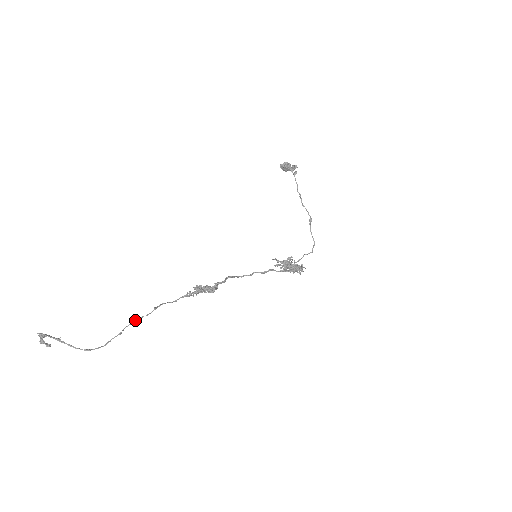
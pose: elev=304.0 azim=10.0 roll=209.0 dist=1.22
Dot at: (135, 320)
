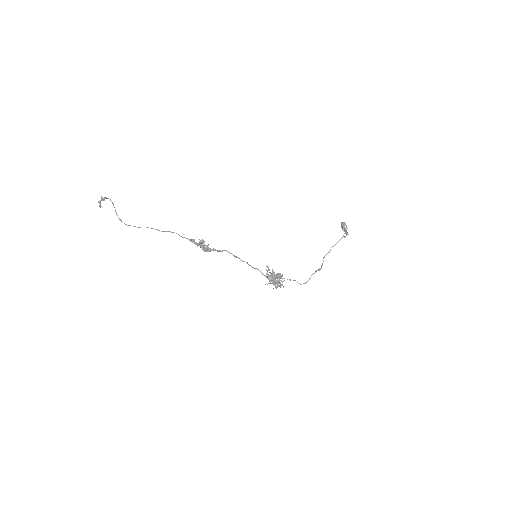
Dot at: (152, 228)
